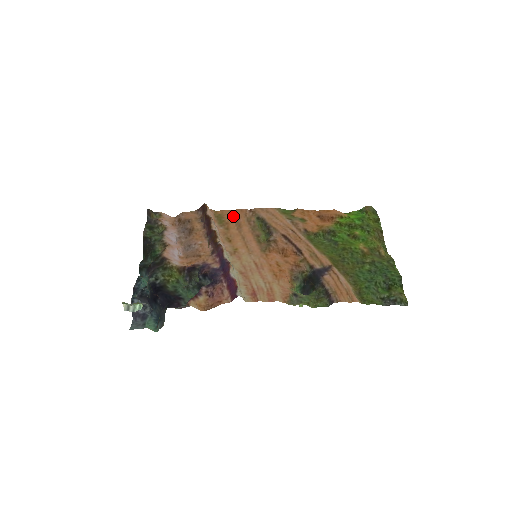
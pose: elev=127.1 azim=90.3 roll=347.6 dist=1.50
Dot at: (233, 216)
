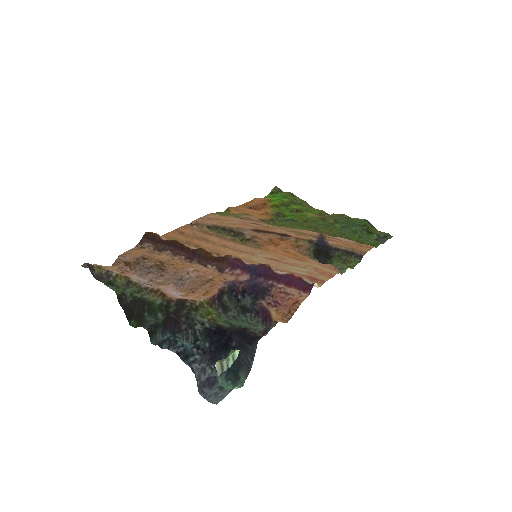
Dot at: (183, 235)
